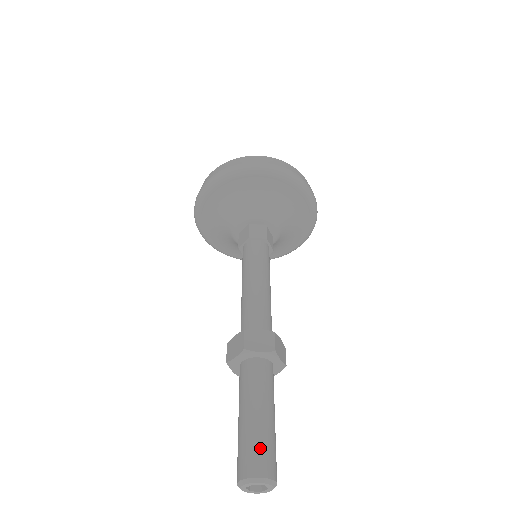
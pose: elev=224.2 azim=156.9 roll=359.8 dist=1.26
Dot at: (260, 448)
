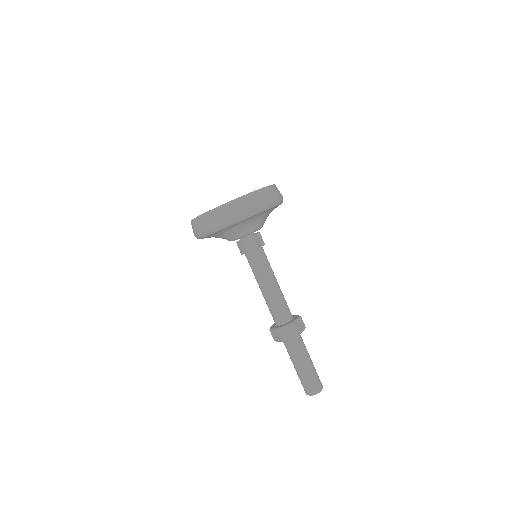
Dot at: (318, 377)
